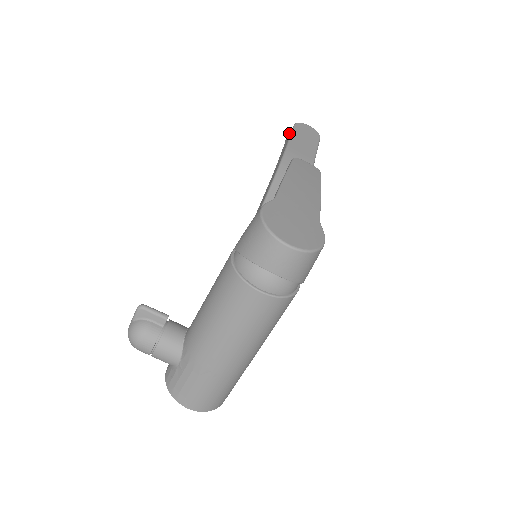
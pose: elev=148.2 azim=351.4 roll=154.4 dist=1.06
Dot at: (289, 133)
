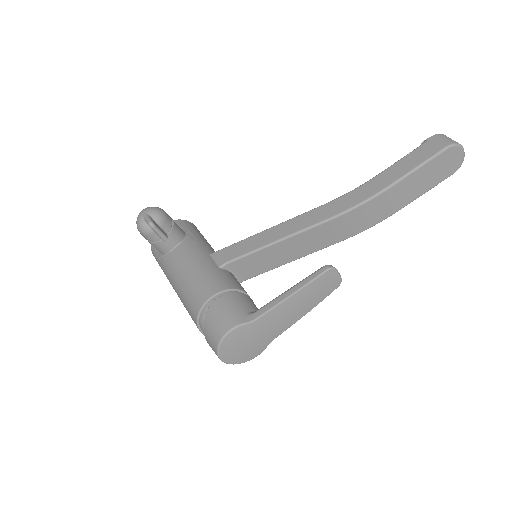
Dot at: (435, 144)
